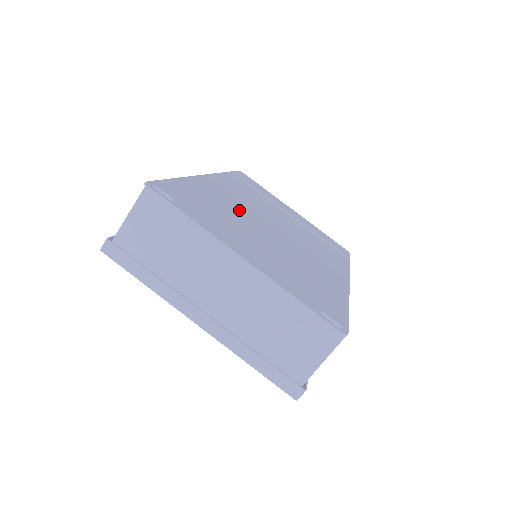
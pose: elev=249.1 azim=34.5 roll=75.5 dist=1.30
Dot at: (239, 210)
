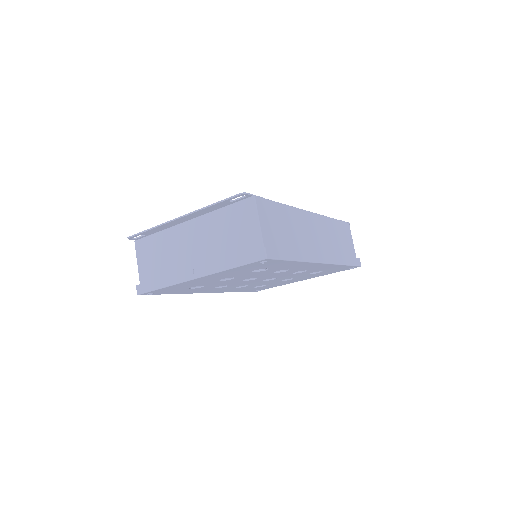
Dot at: occluded
